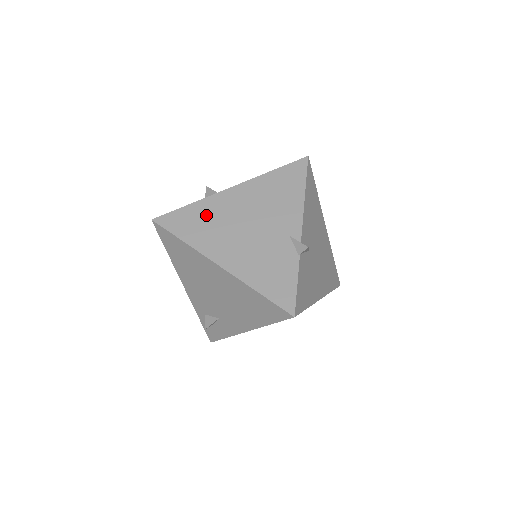
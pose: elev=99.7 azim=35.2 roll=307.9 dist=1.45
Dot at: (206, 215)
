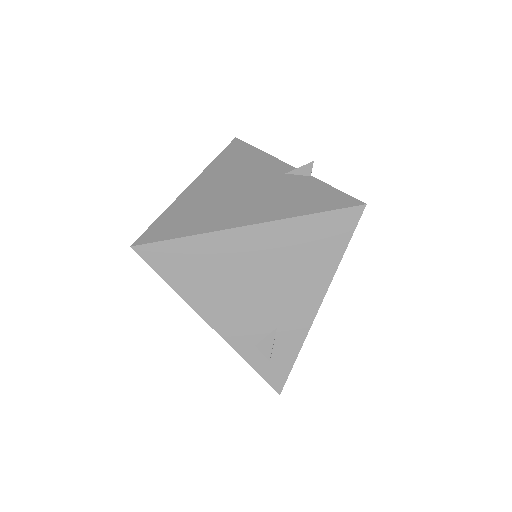
Dot at: (189, 209)
